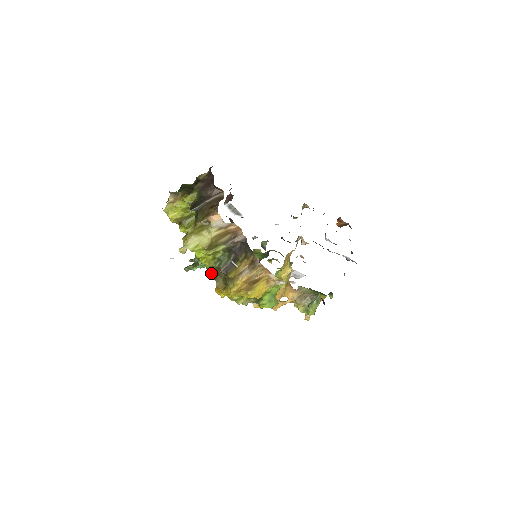
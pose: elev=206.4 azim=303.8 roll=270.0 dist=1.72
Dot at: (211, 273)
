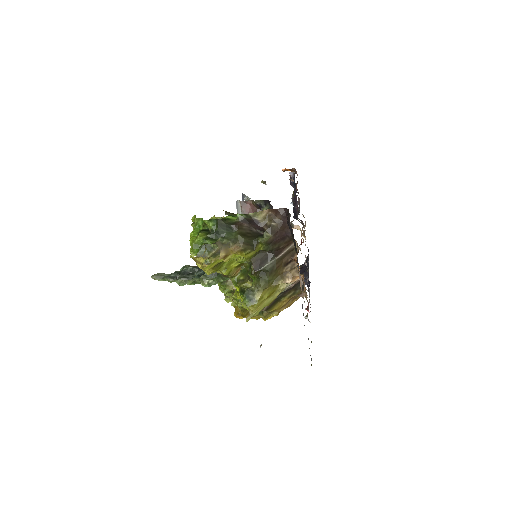
Dot at: (237, 305)
